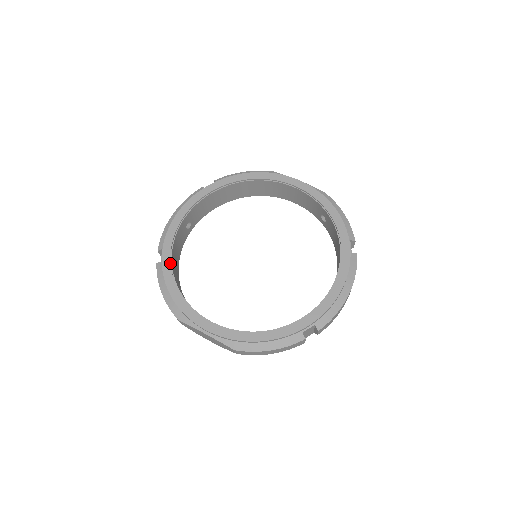
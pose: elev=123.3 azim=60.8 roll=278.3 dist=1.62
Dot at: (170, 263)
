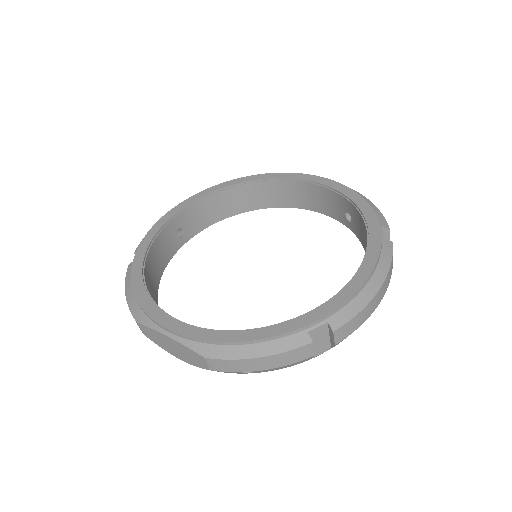
Dot at: (143, 259)
